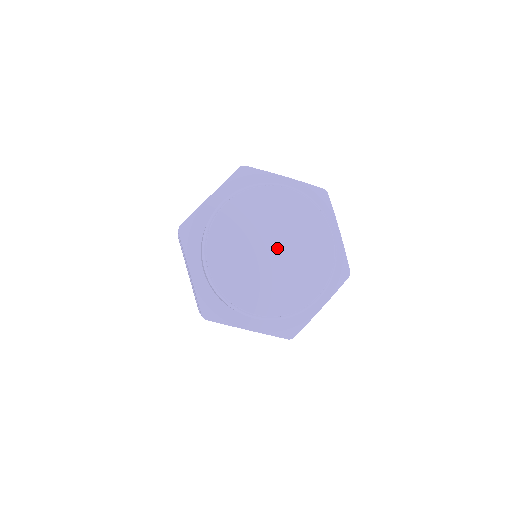
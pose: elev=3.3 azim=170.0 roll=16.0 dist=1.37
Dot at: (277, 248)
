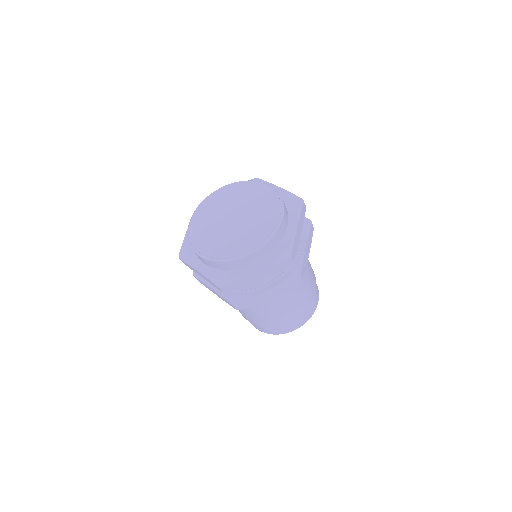
Dot at: (236, 214)
